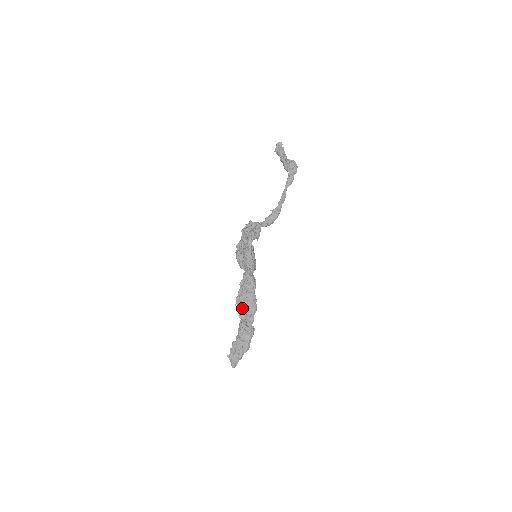
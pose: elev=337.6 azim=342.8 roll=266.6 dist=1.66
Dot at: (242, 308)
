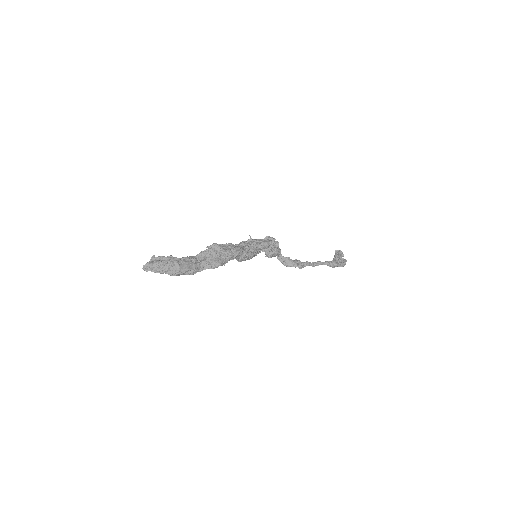
Dot at: (208, 253)
